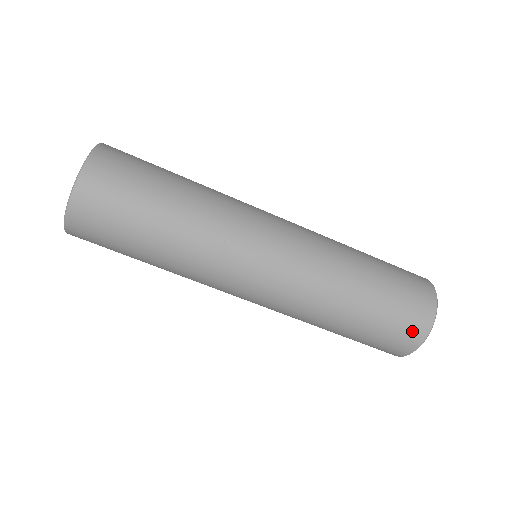
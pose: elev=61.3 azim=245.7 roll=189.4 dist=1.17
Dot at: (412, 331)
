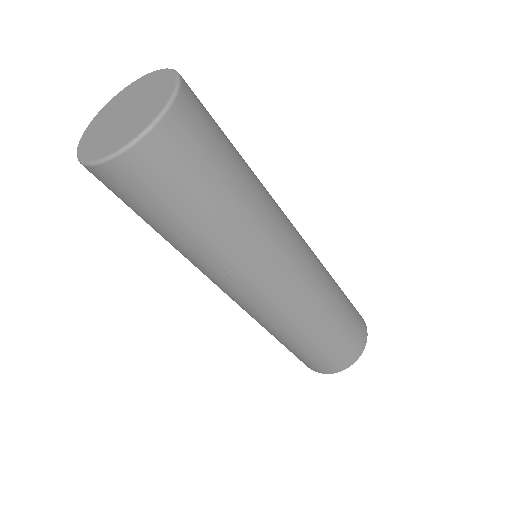
Dot at: (318, 368)
